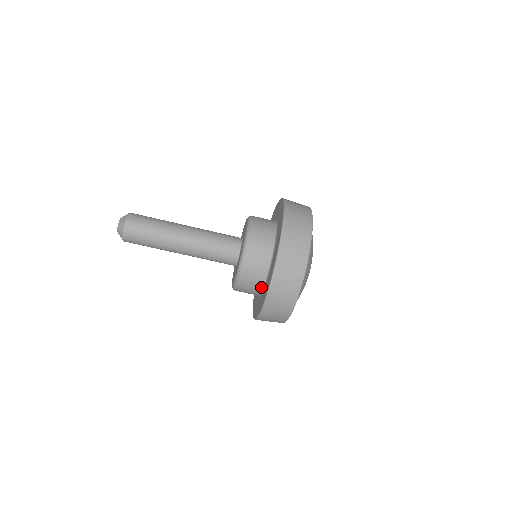
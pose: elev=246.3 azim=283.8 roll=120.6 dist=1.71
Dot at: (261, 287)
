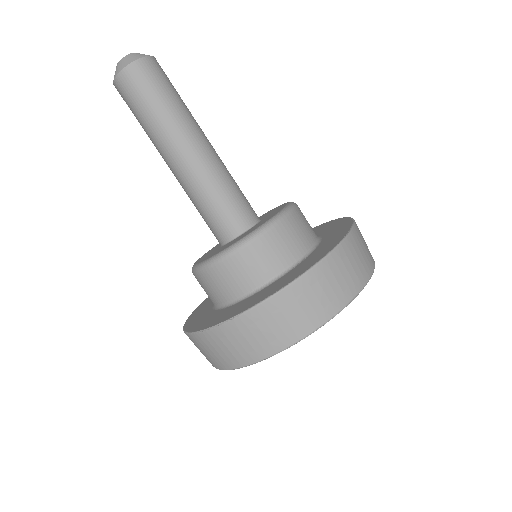
Dot at: (285, 267)
